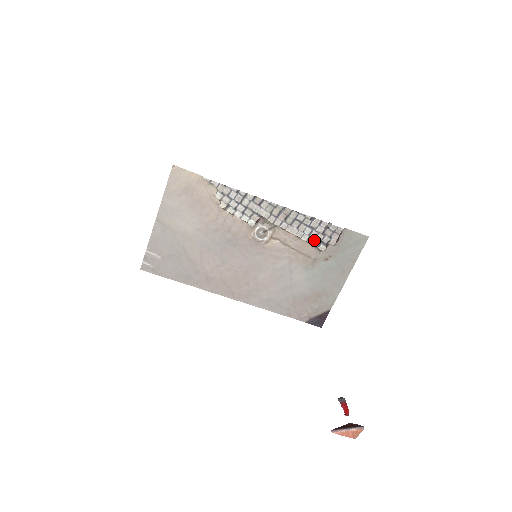
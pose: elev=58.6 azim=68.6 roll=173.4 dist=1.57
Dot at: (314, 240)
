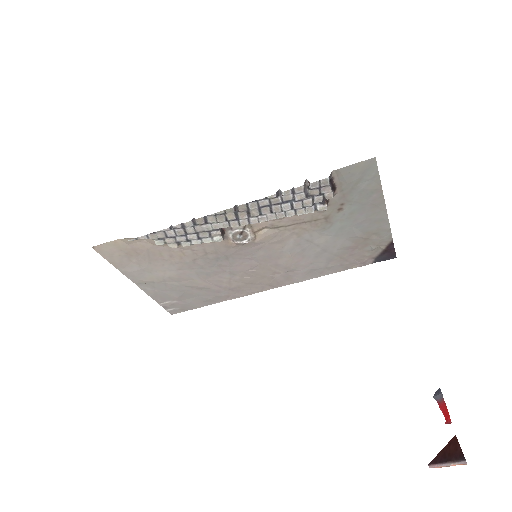
Dot at: (303, 209)
